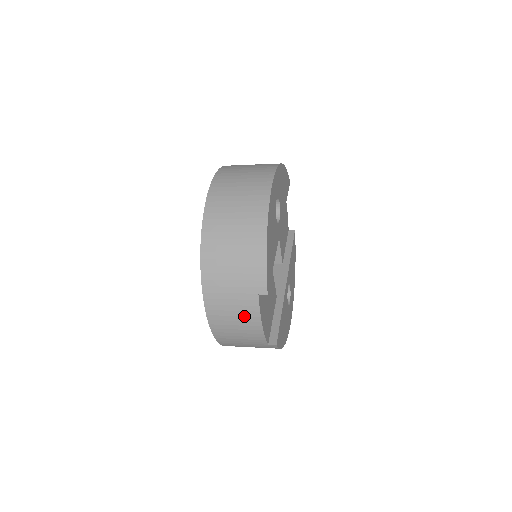
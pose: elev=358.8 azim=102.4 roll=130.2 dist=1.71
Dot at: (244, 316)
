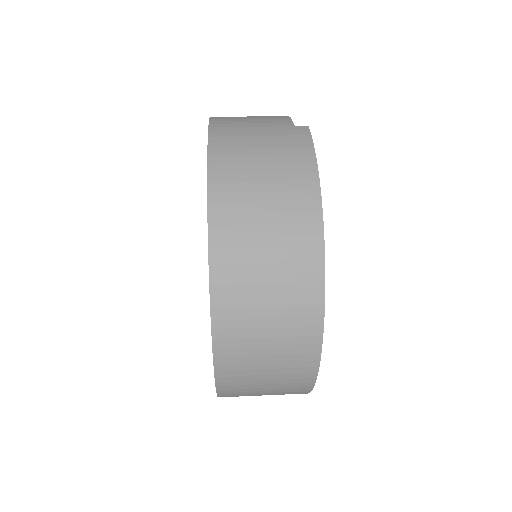
Dot at: occluded
